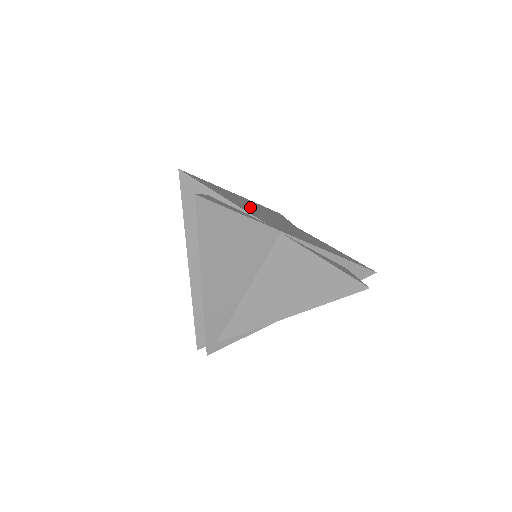
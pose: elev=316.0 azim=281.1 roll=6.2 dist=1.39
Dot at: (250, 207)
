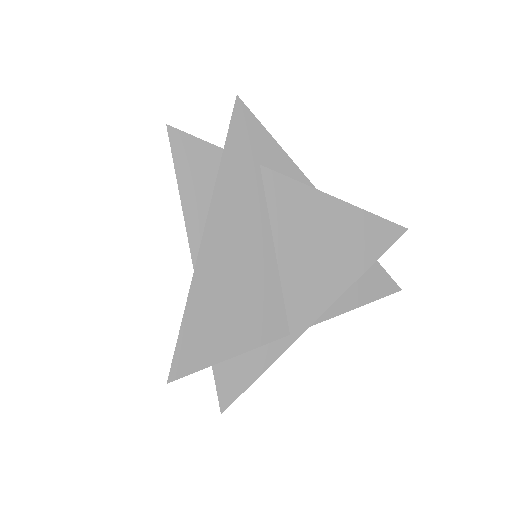
Dot at: (245, 285)
